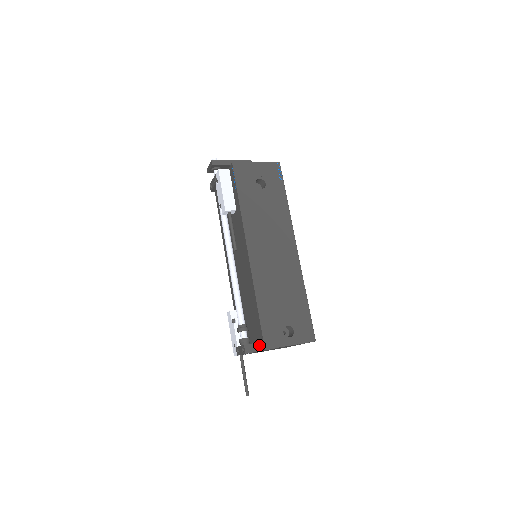
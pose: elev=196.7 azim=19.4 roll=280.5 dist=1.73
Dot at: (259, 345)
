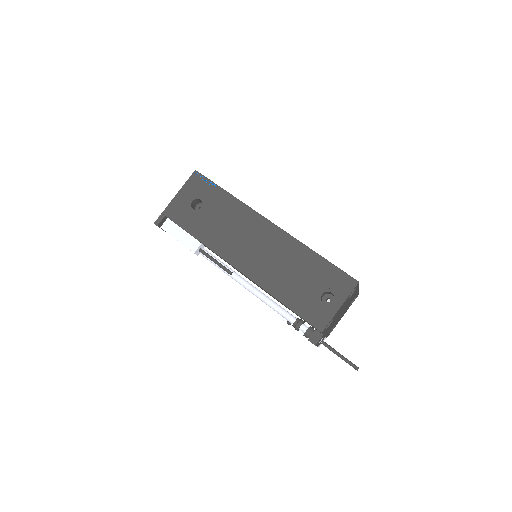
Dot at: occluded
